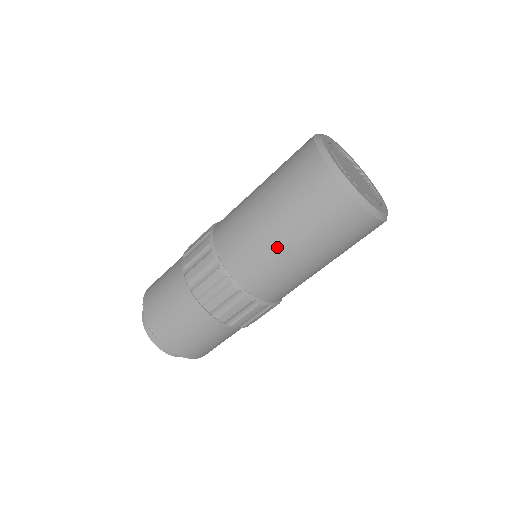
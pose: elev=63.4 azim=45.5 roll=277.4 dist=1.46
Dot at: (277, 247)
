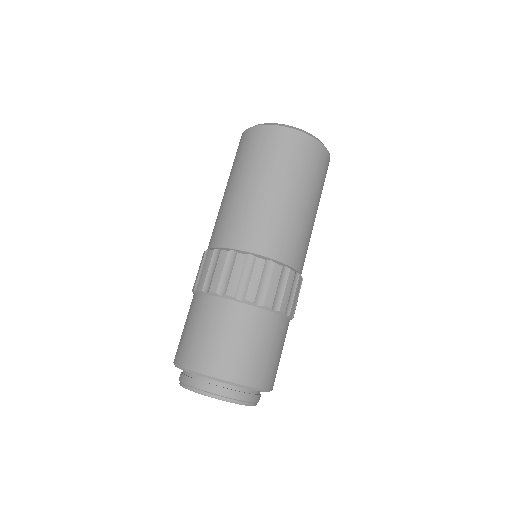
Dot at: (273, 201)
